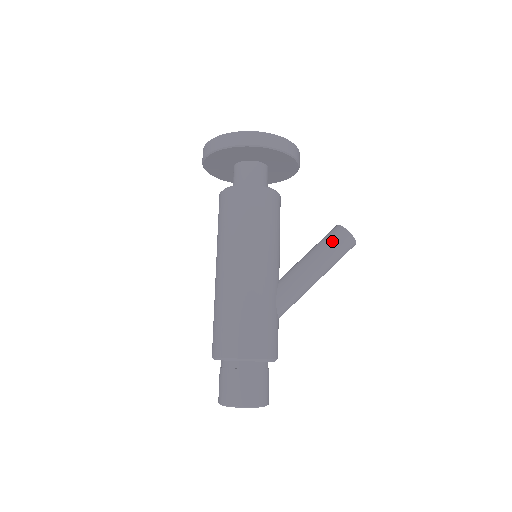
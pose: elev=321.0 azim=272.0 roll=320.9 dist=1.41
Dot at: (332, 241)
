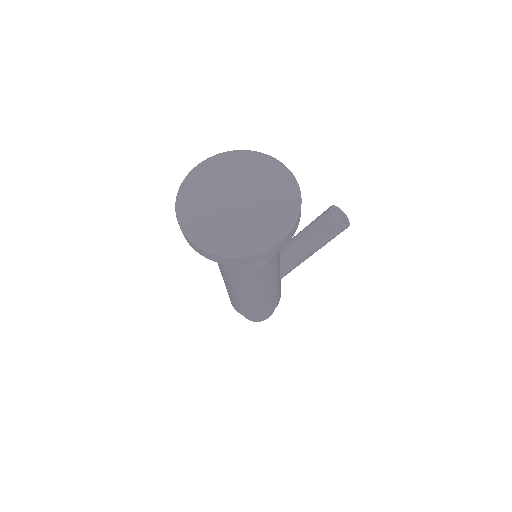
Dot at: (329, 237)
